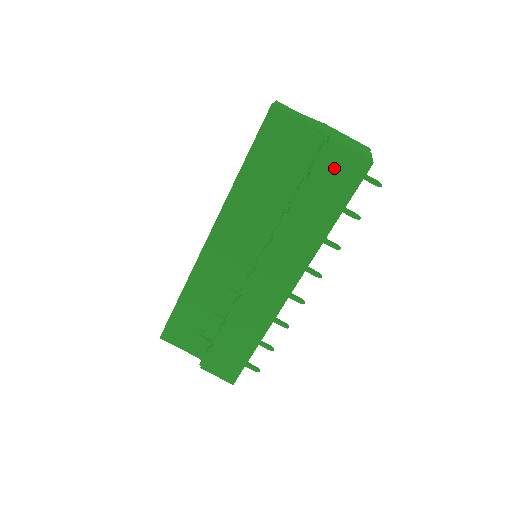
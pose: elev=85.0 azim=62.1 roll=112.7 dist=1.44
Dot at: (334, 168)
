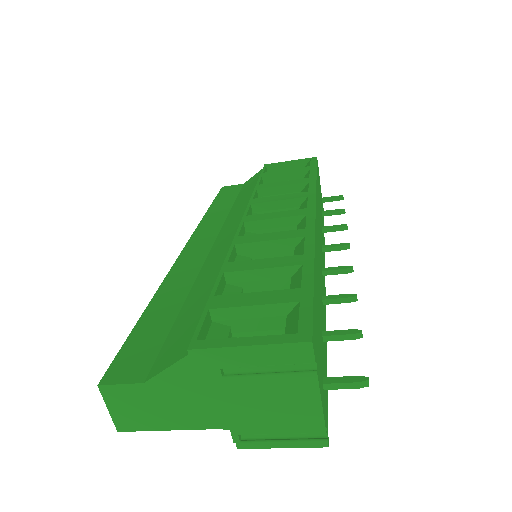
Dot at: occluded
